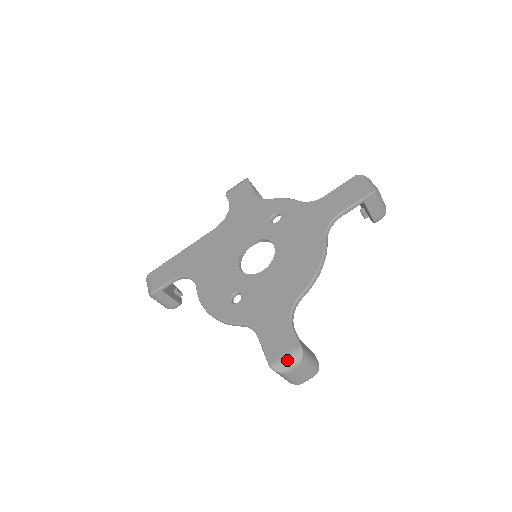
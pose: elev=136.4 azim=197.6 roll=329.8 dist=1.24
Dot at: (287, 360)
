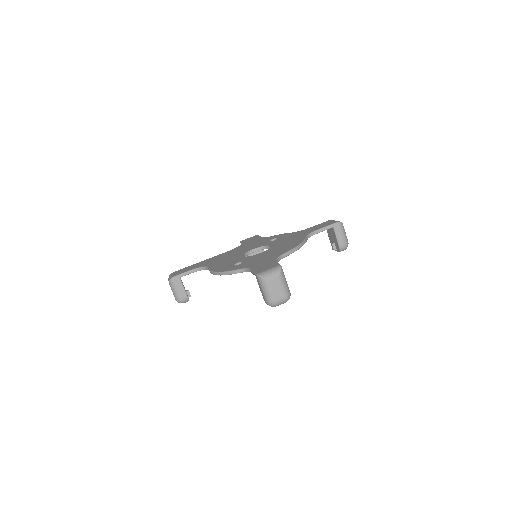
Dot at: (270, 271)
